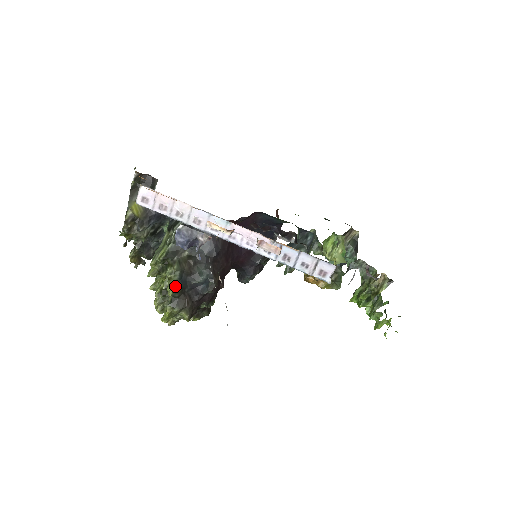
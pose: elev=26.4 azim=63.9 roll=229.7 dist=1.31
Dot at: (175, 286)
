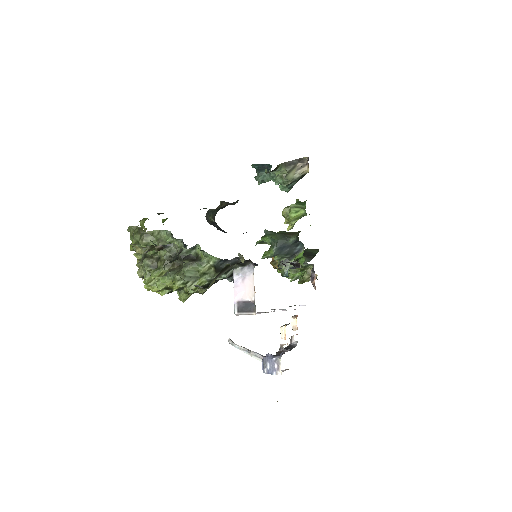
Dot at: occluded
